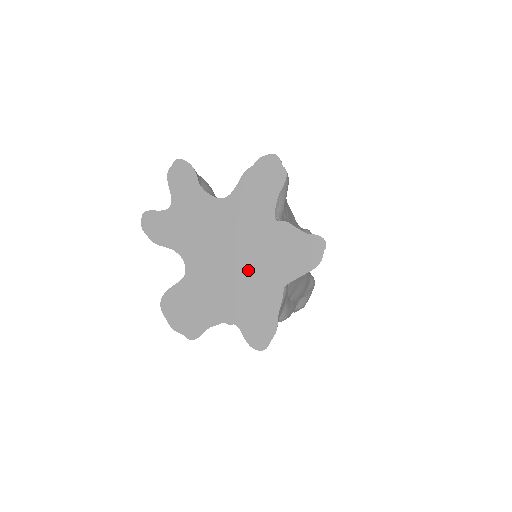
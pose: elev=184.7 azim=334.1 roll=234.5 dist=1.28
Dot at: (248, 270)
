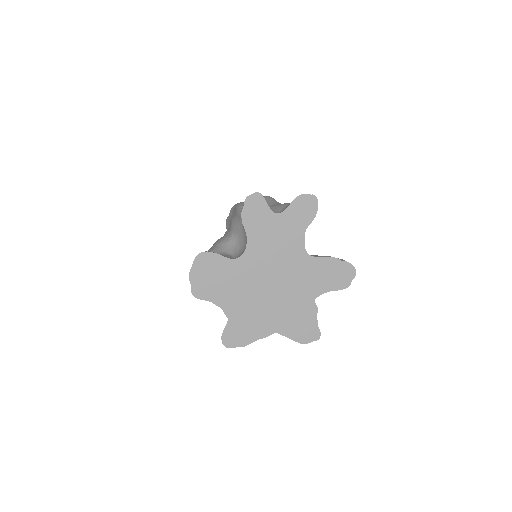
Dot at: (270, 303)
